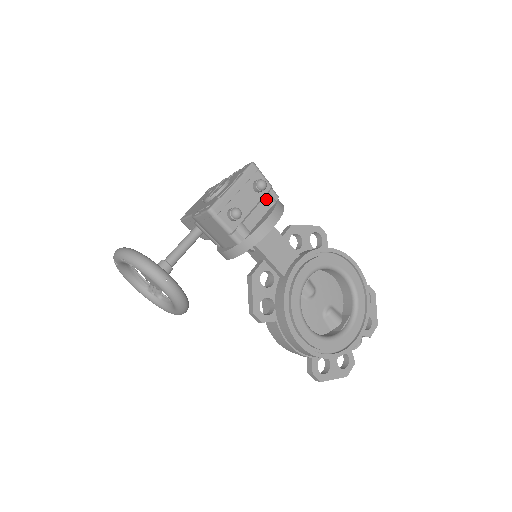
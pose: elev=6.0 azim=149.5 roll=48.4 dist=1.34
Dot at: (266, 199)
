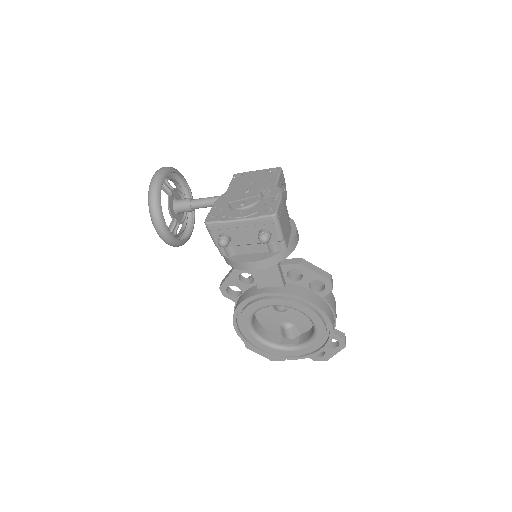
Dot at: (268, 245)
